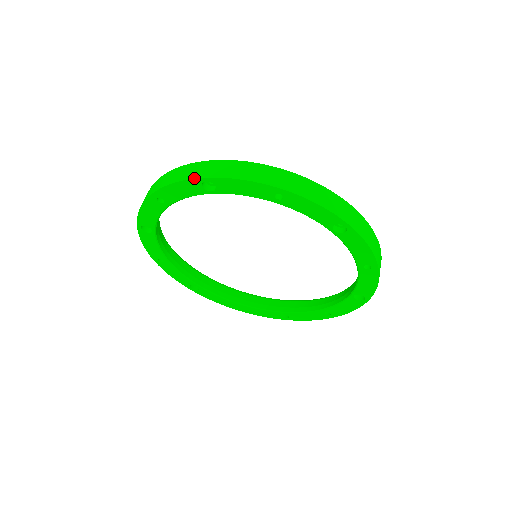
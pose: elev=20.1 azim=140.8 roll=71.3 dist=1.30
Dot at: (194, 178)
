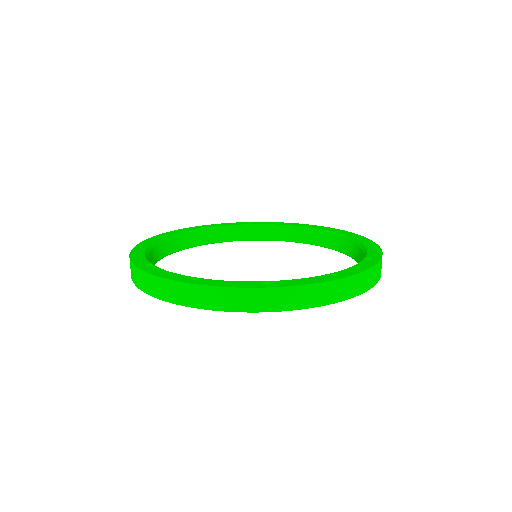
Dot at: (256, 312)
